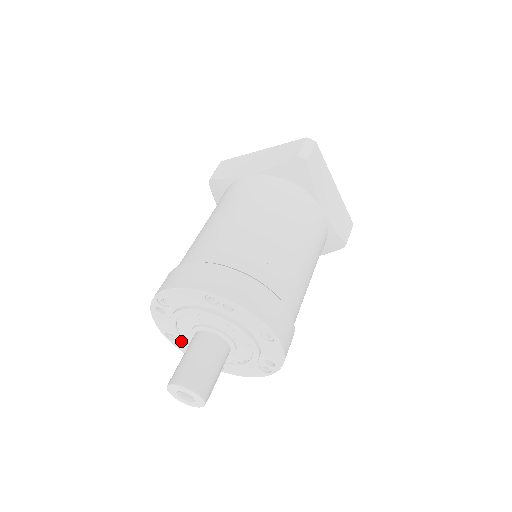
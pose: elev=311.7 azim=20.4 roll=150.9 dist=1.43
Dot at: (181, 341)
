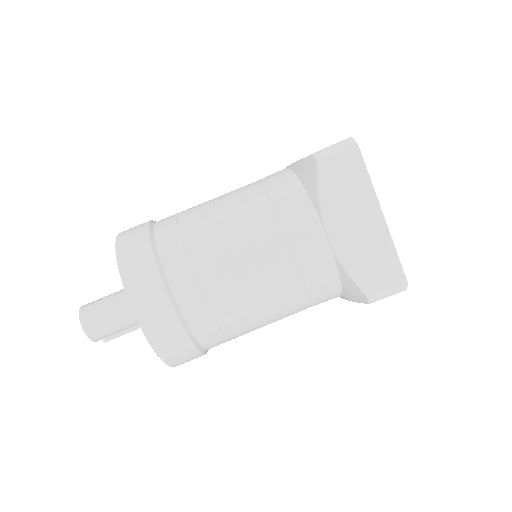
Dot at: occluded
